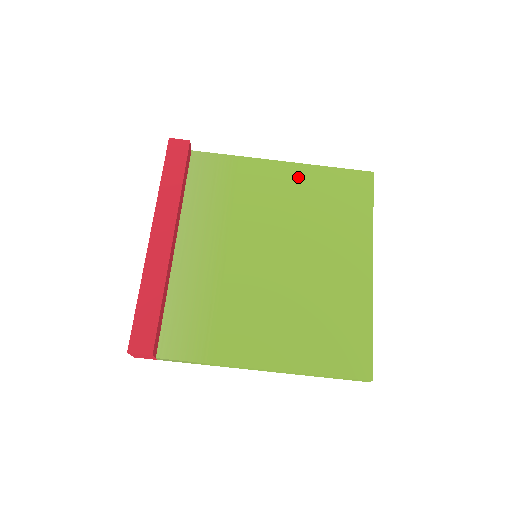
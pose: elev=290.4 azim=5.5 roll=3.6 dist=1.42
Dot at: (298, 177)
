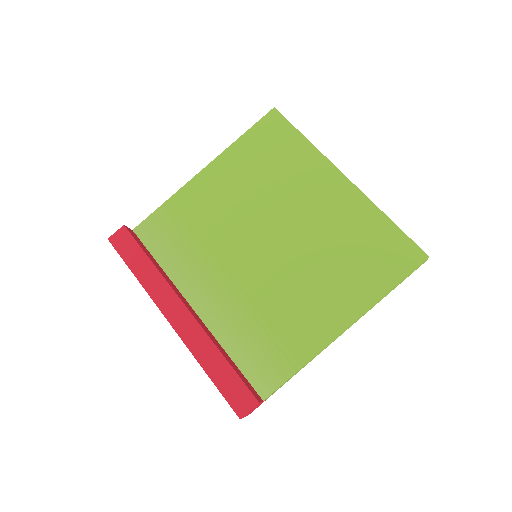
Dot at: (226, 169)
